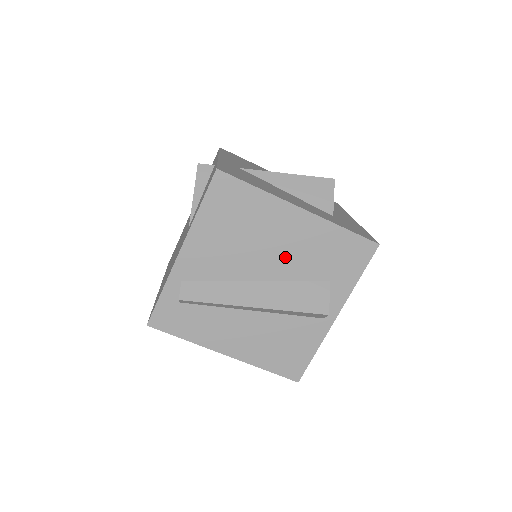
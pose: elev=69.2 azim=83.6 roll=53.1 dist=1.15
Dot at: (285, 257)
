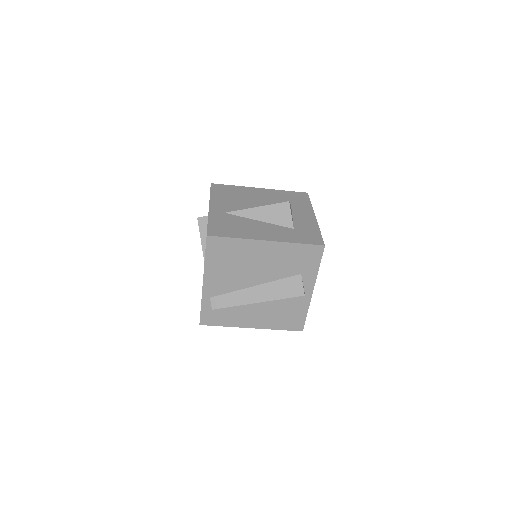
Dot at: (267, 269)
